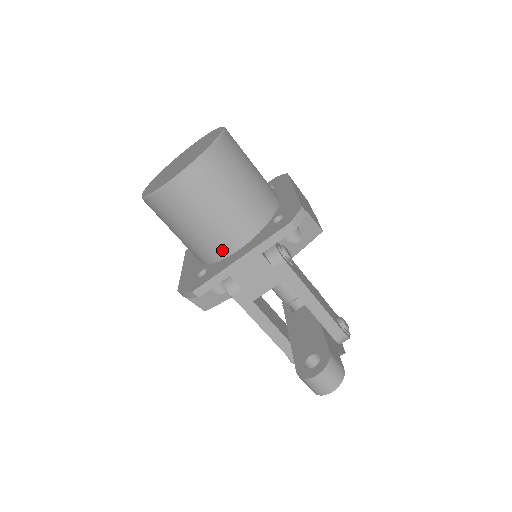
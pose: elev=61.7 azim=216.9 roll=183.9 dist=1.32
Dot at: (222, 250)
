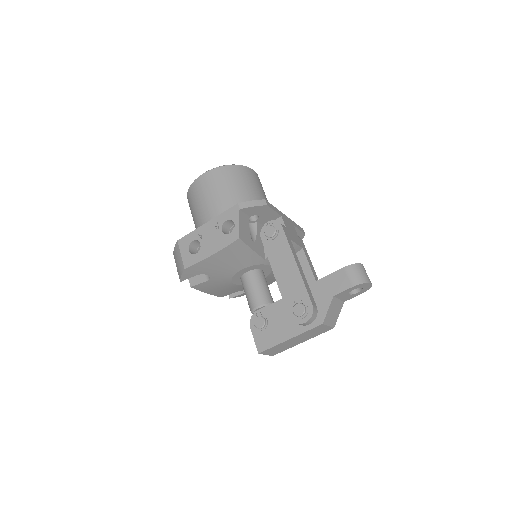
Dot at: occluded
